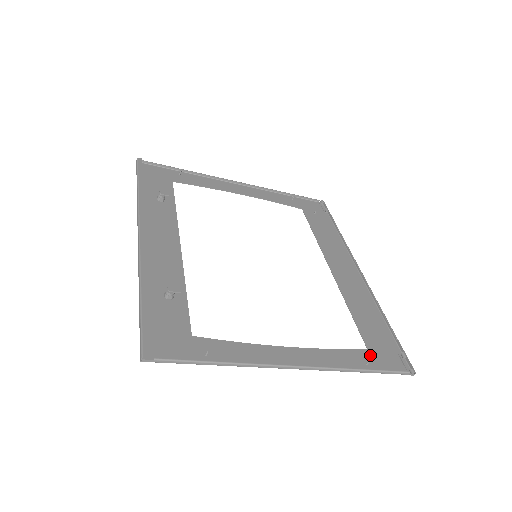
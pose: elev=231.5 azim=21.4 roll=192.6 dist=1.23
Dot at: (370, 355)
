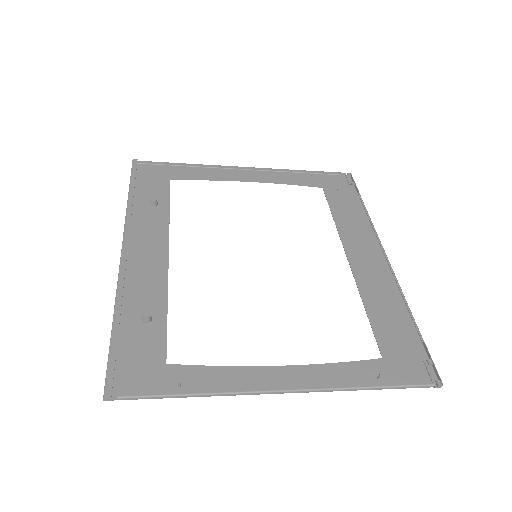
Dot at: (385, 366)
